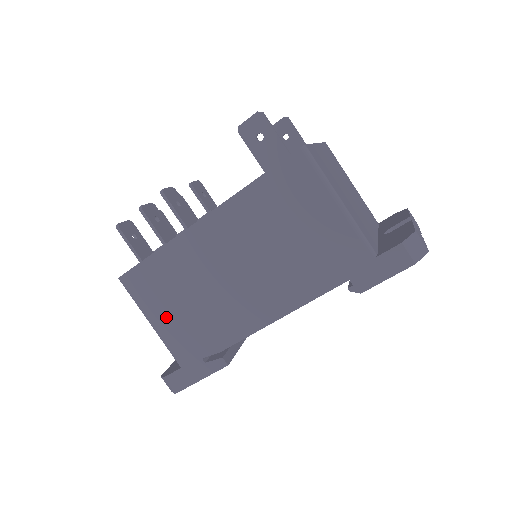
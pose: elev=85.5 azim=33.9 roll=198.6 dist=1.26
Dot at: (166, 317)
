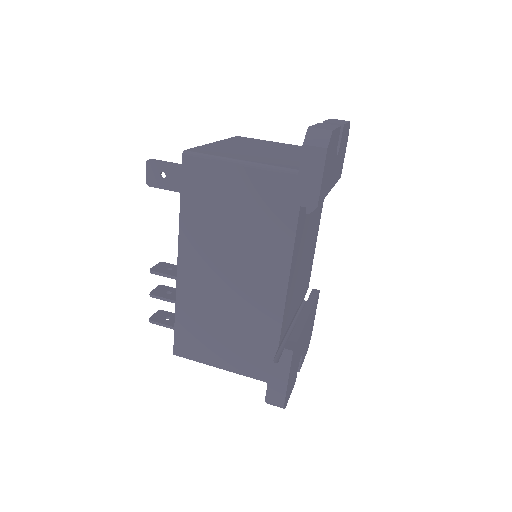
Dot at: (223, 354)
